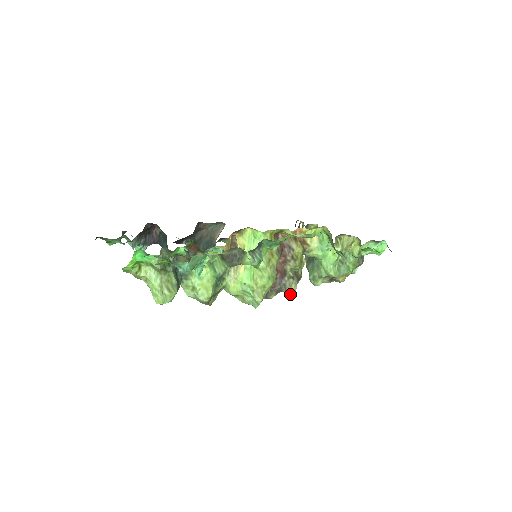
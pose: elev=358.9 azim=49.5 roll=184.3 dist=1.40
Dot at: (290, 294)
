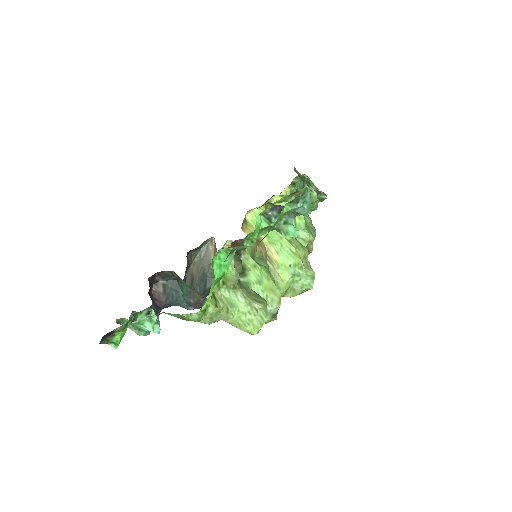
Dot at: occluded
